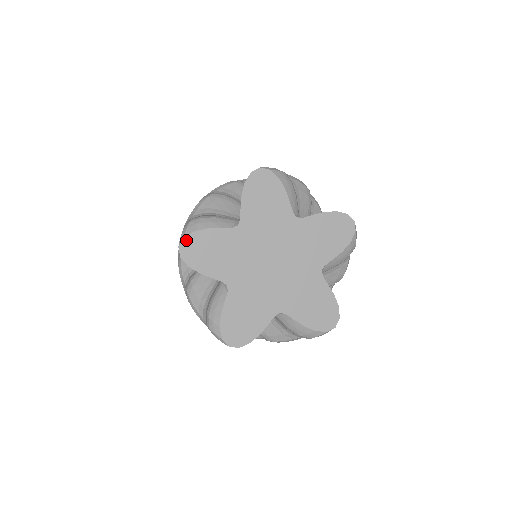
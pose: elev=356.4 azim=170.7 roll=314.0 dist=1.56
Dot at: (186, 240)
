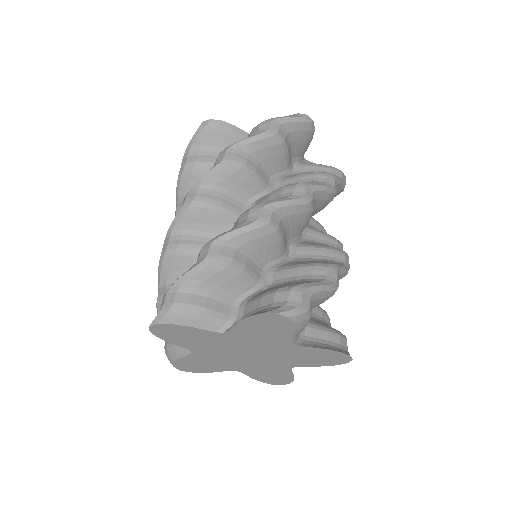
Dot at: (177, 367)
